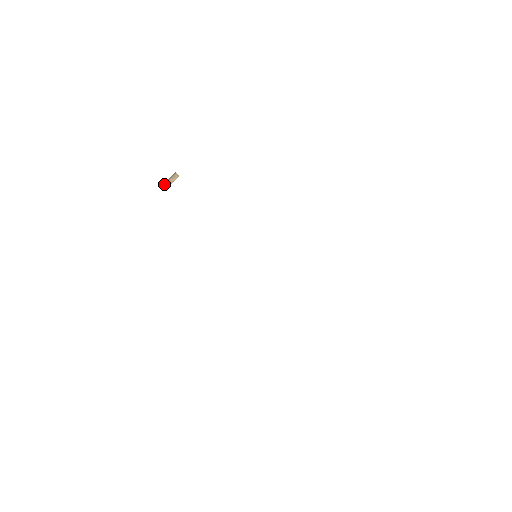
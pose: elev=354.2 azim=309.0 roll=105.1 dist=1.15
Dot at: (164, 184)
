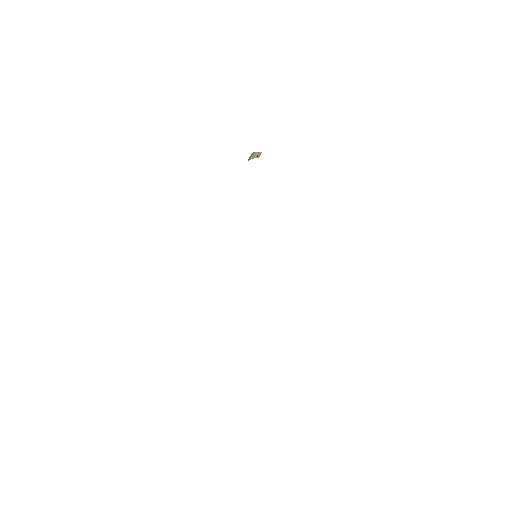
Dot at: (252, 157)
